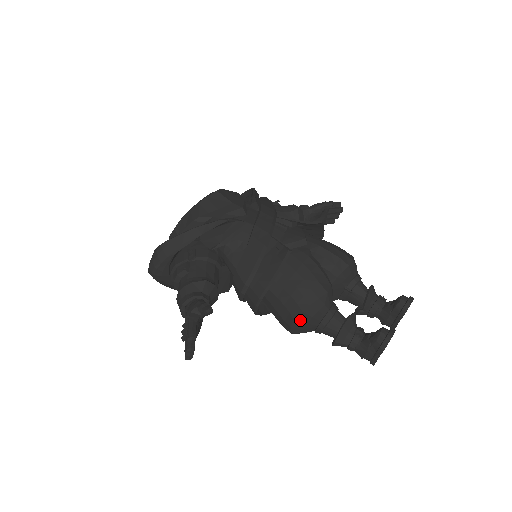
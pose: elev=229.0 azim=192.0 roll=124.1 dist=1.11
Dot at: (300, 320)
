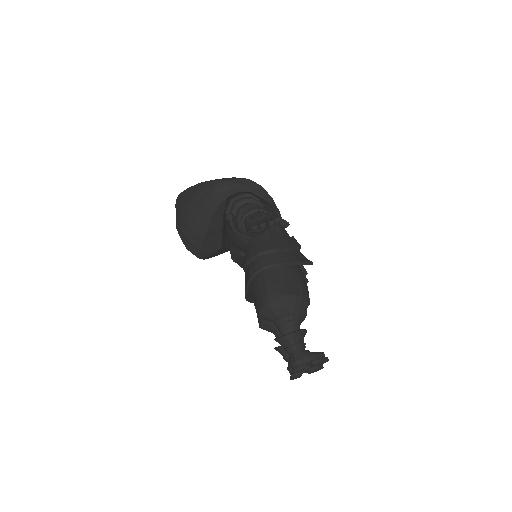
Dot at: (289, 299)
